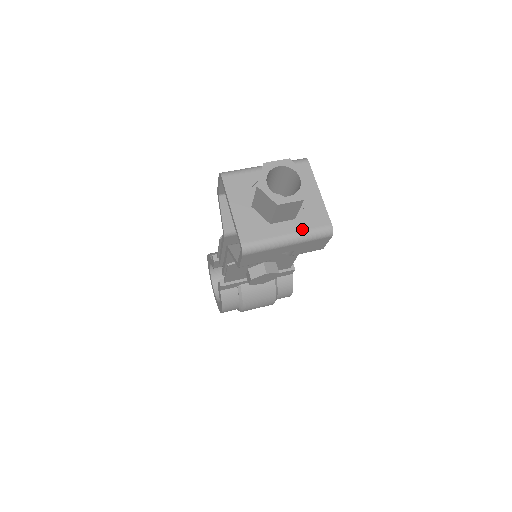
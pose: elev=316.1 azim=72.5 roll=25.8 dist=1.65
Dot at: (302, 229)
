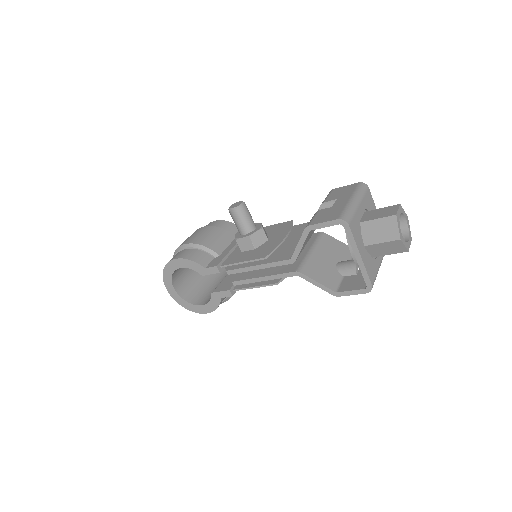
Dot at: occluded
